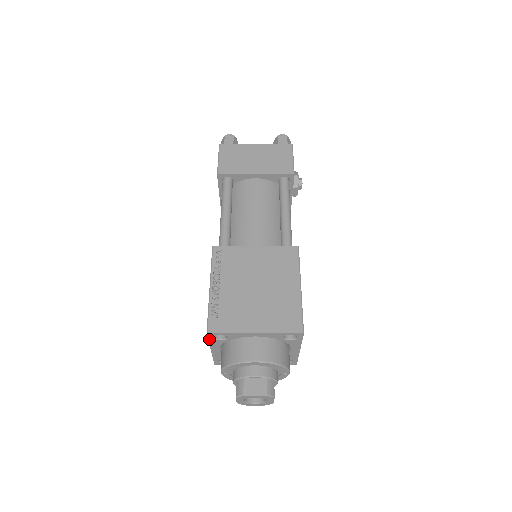
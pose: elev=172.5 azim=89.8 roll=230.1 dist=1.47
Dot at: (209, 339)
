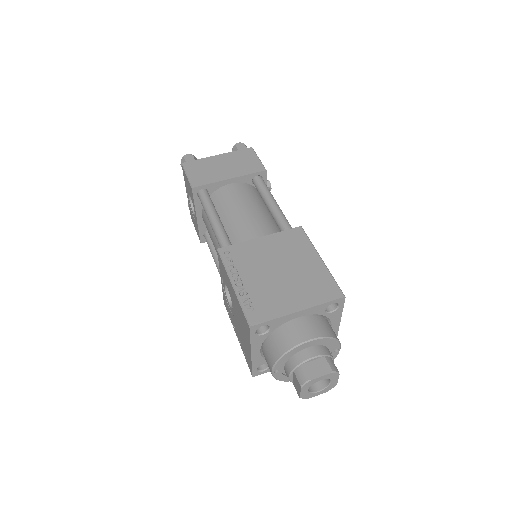
Dot at: (251, 337)
